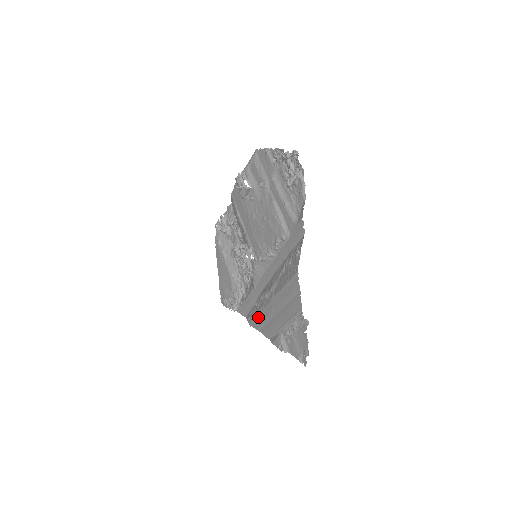
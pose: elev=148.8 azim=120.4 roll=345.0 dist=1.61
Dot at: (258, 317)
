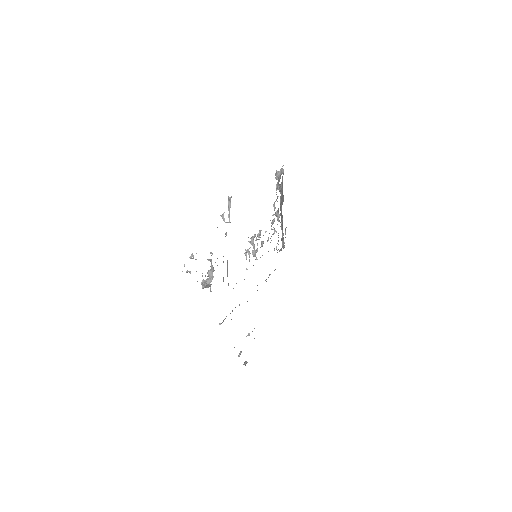
Dot at: occluded
